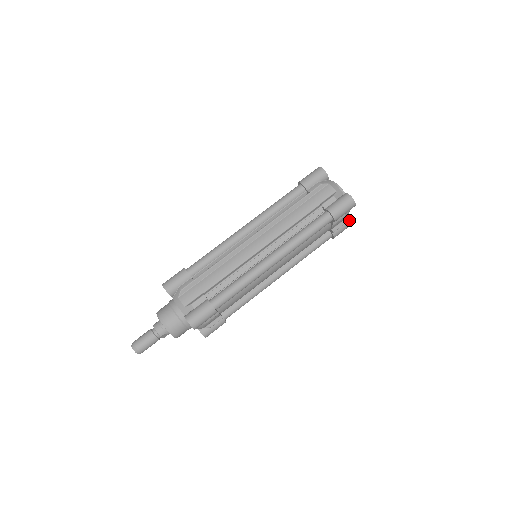
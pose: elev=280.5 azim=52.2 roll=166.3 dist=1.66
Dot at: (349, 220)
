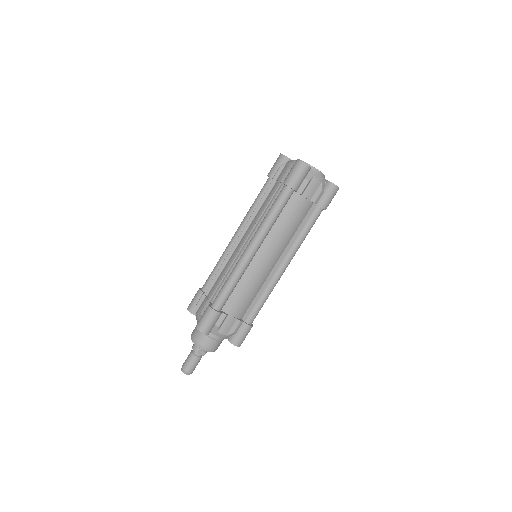
Dot at: (329, 185)
